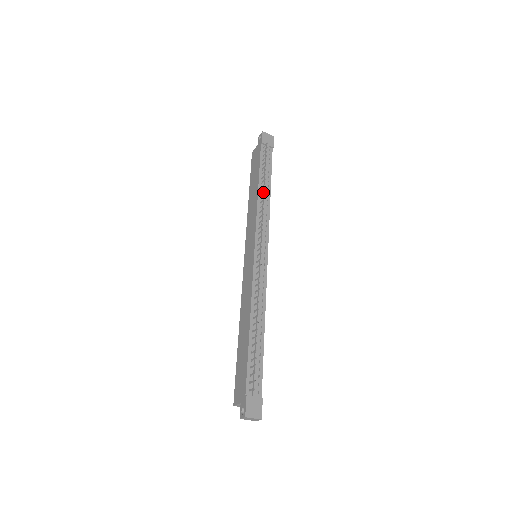
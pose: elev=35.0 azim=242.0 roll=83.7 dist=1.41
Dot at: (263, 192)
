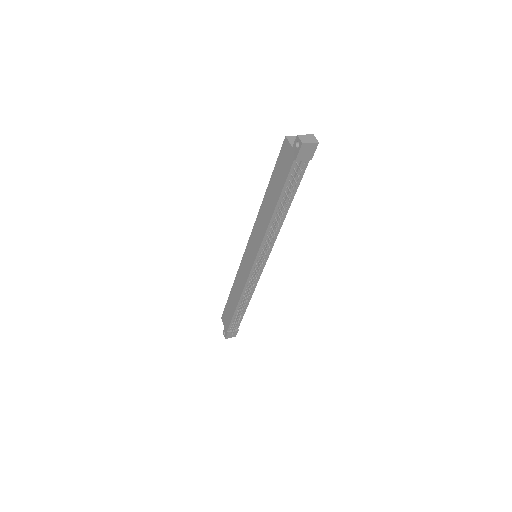
Dot at: occluded
